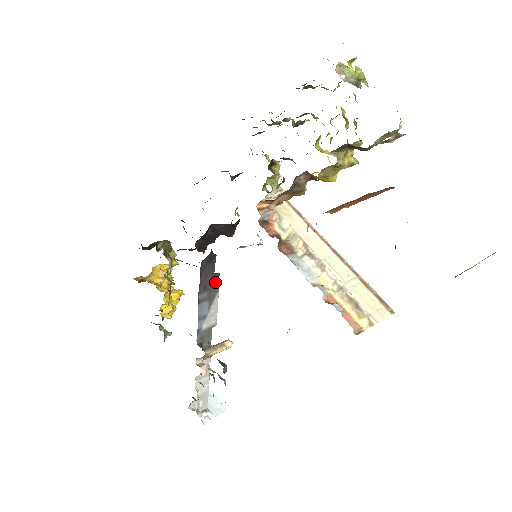
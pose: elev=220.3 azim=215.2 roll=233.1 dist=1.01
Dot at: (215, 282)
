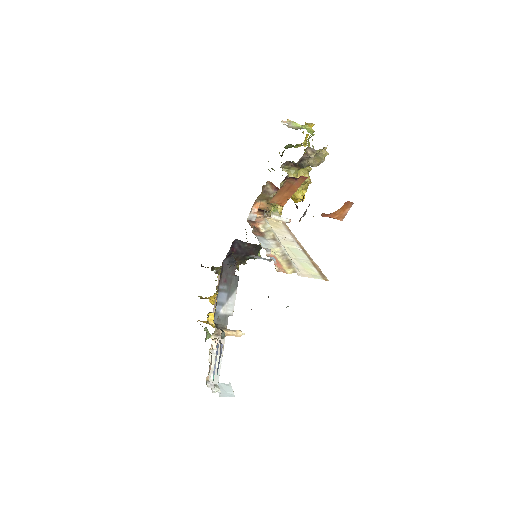
Dot at: (234, 281)
